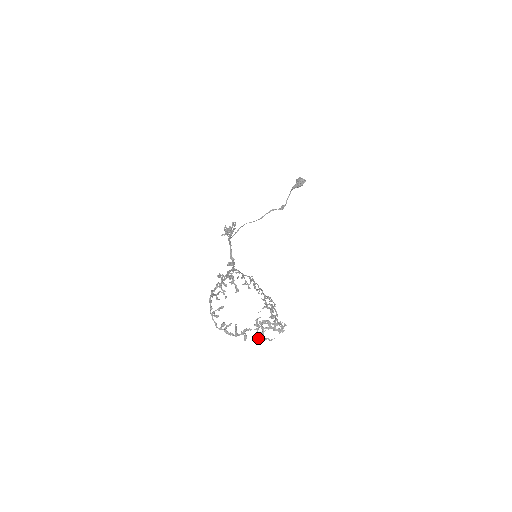
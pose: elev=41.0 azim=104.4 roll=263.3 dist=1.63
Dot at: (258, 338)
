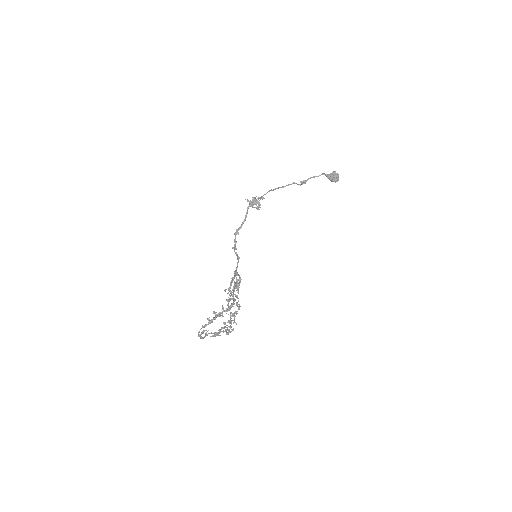
Dot at: (213, 336)
